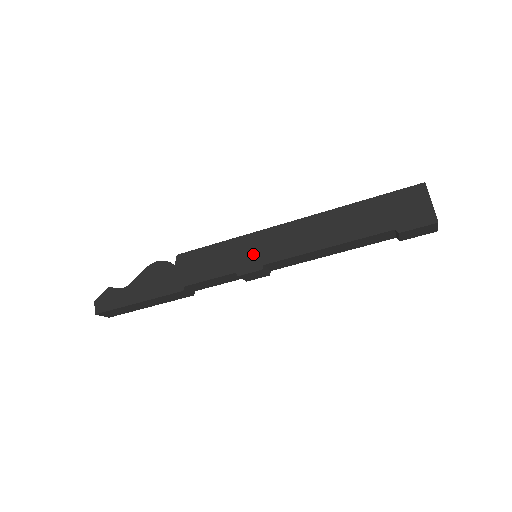
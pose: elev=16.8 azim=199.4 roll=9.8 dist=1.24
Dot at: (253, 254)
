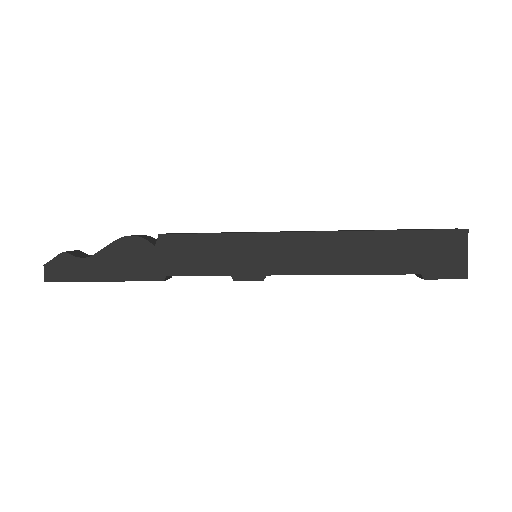
Dot at: (256, 259)
